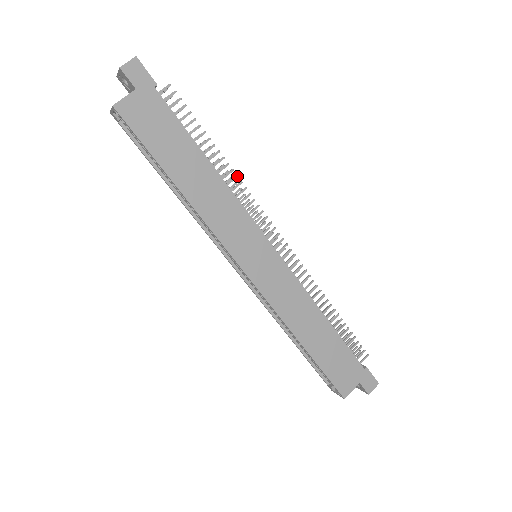
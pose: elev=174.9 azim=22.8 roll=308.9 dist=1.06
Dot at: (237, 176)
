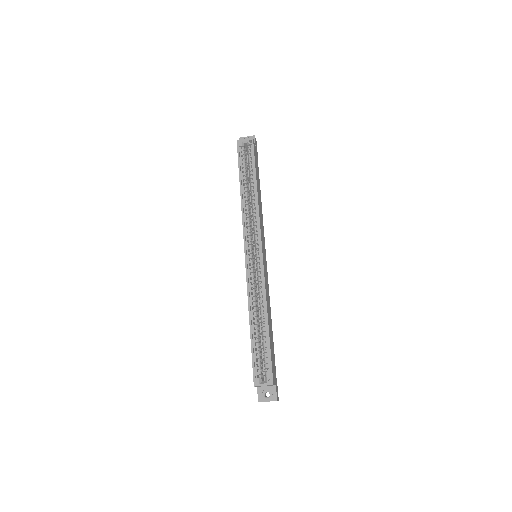
Dot at: occluded
